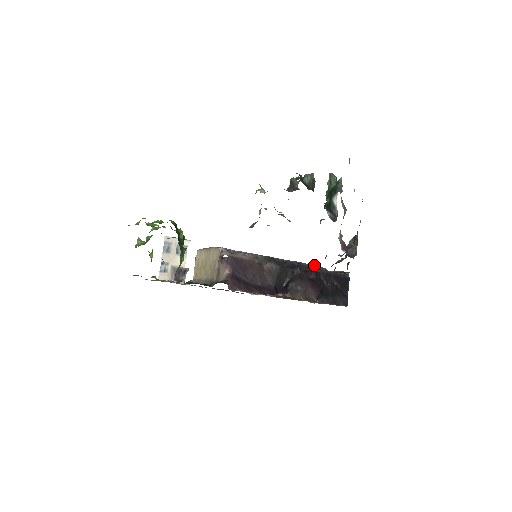
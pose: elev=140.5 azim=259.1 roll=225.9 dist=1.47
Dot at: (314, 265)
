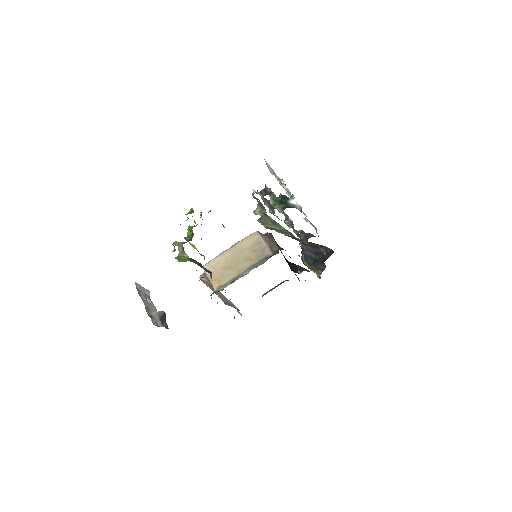
Dot at: occluded
